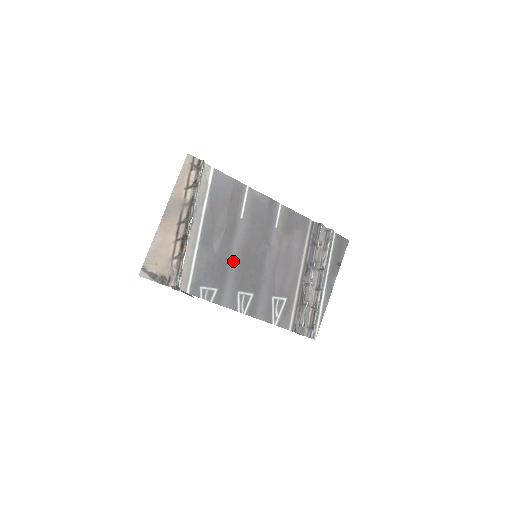
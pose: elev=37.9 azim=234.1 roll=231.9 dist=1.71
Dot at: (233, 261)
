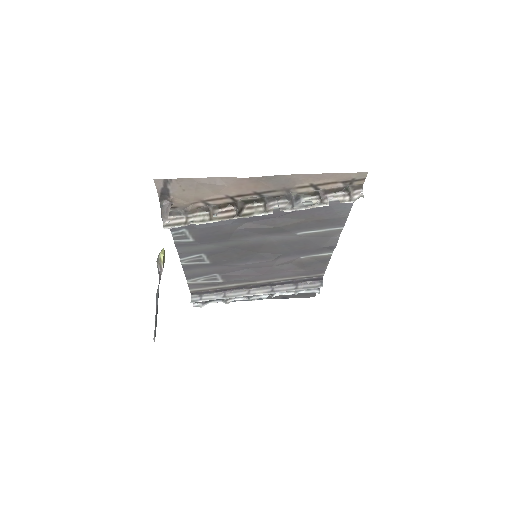
Dot at: (238, 241)
